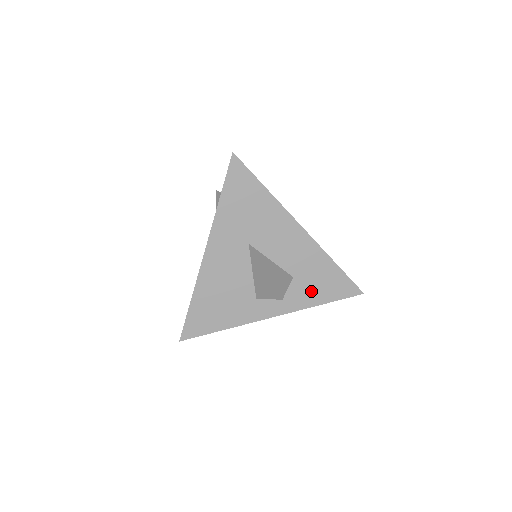
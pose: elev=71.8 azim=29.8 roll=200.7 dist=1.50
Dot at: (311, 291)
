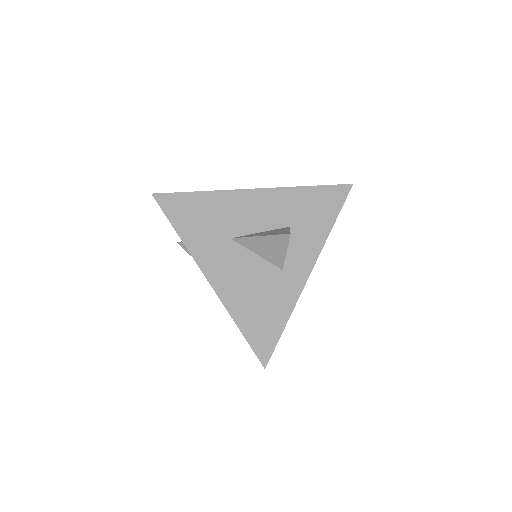
Dot at: (315, 222)
